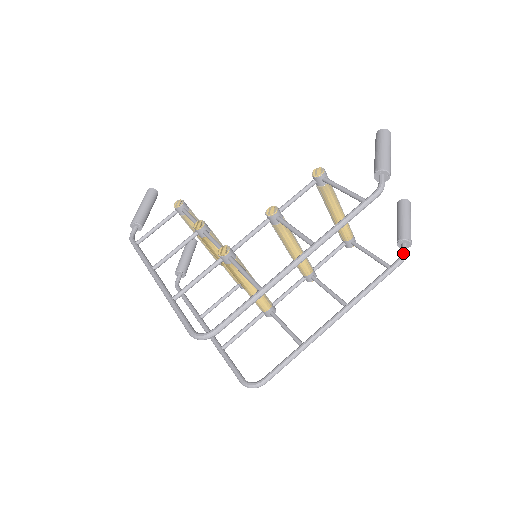
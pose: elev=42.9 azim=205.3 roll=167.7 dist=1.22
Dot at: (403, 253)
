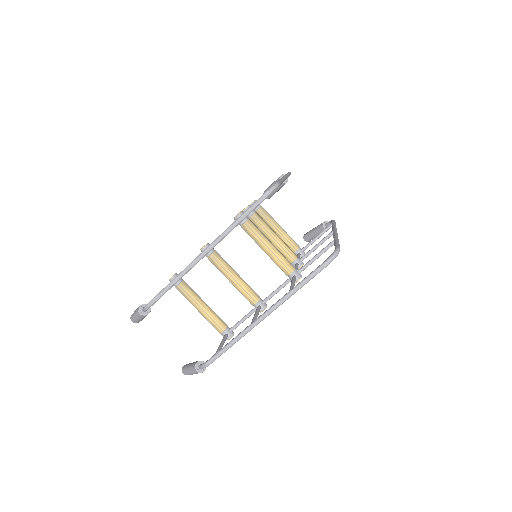
Dot at: (330, 221)
